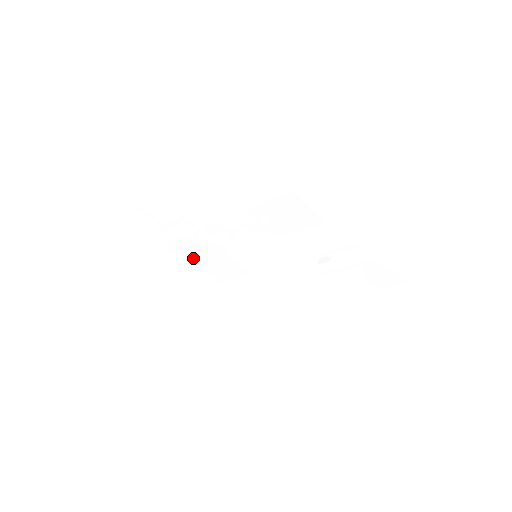
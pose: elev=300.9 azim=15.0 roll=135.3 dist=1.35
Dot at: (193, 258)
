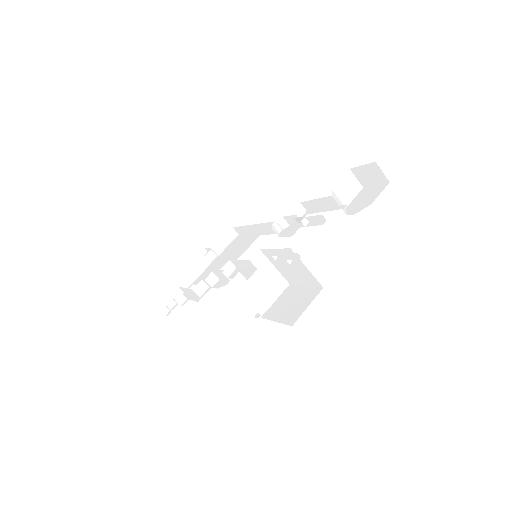
Dot at: occluded
